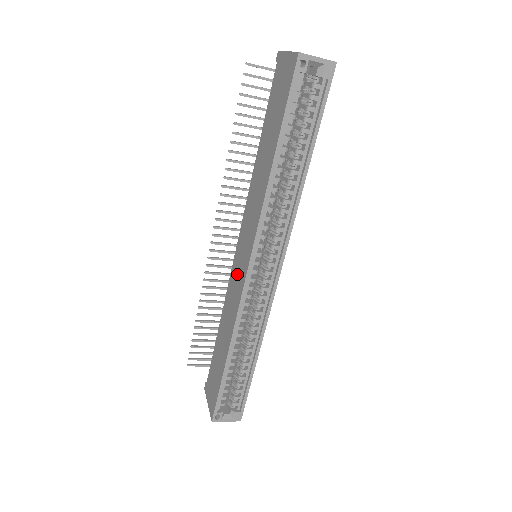
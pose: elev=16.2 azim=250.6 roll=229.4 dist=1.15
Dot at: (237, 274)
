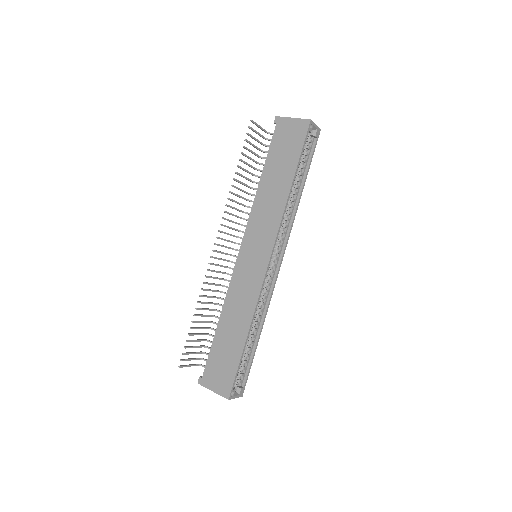
Dot at: (249, 269)
